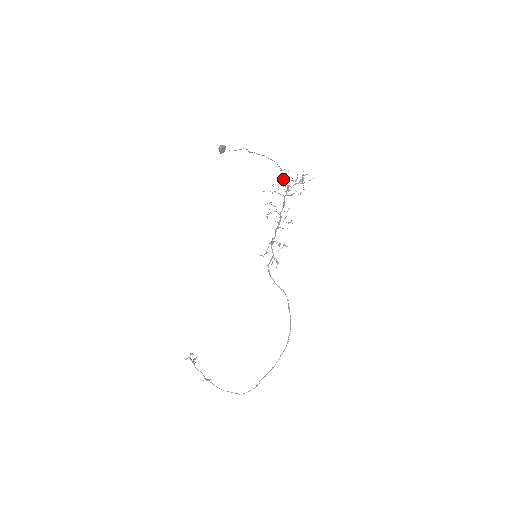
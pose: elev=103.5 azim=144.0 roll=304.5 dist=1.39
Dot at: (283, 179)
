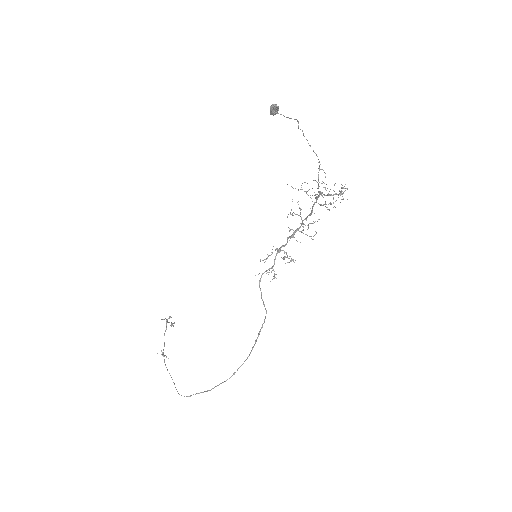
Dot at: occluded
